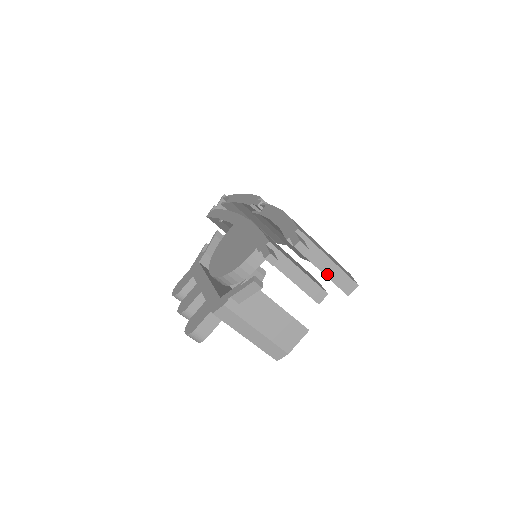
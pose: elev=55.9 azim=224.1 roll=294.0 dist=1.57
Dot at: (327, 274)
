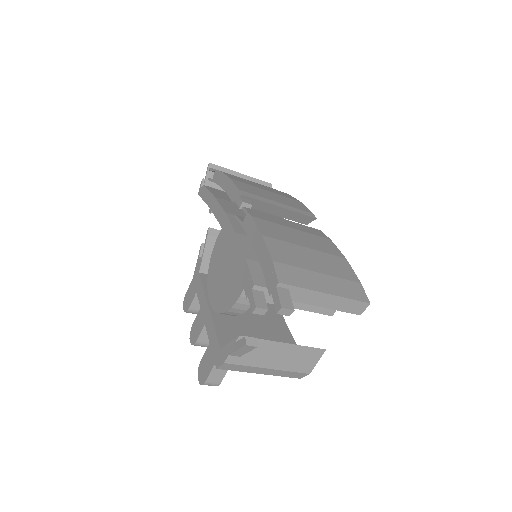
Dot at: (329, 307)
